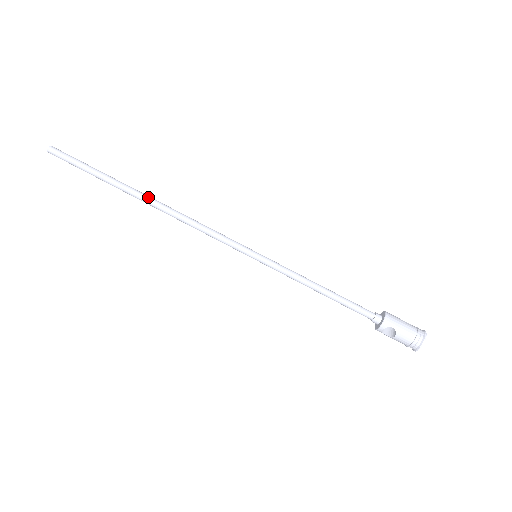
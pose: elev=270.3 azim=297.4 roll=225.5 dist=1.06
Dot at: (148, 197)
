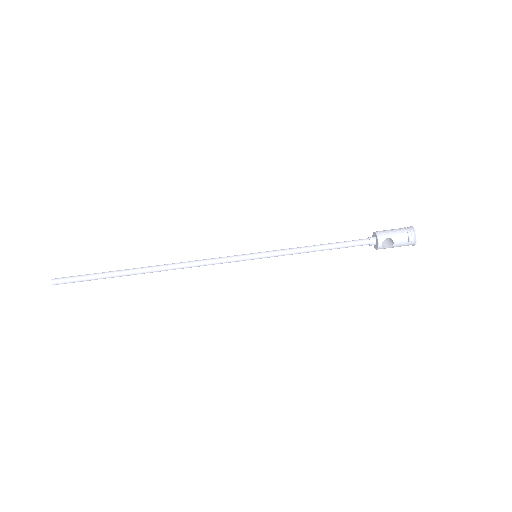
Dot at: (149, 267)
